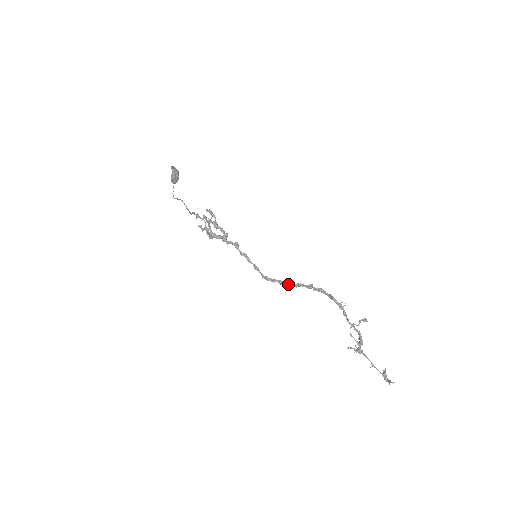
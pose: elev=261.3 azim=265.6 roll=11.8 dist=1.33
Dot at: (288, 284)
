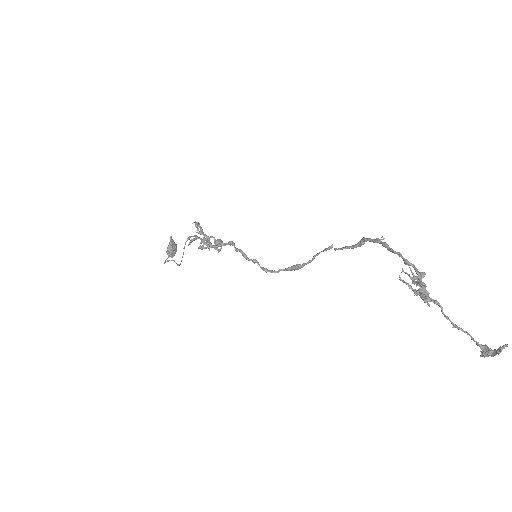
Dot at: (299, 265)
